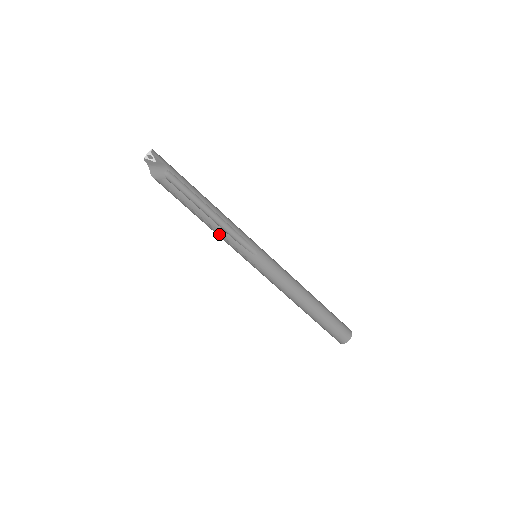
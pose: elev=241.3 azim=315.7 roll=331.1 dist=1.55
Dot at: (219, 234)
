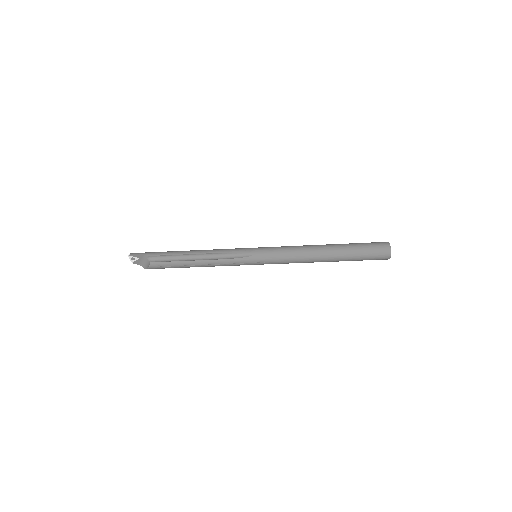
Dot at: (215, 265)
